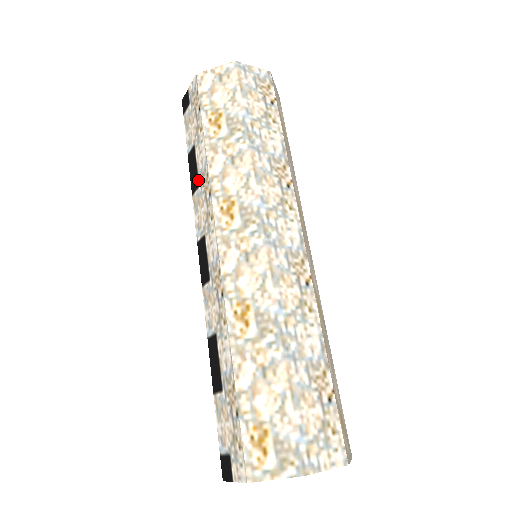
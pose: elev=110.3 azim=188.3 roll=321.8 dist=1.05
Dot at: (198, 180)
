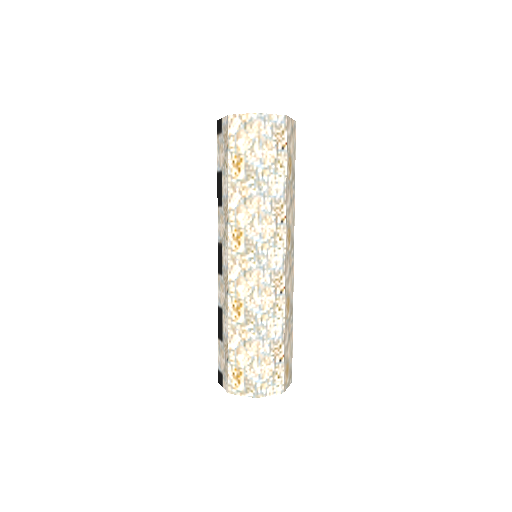
Dot at: (222, 201)
